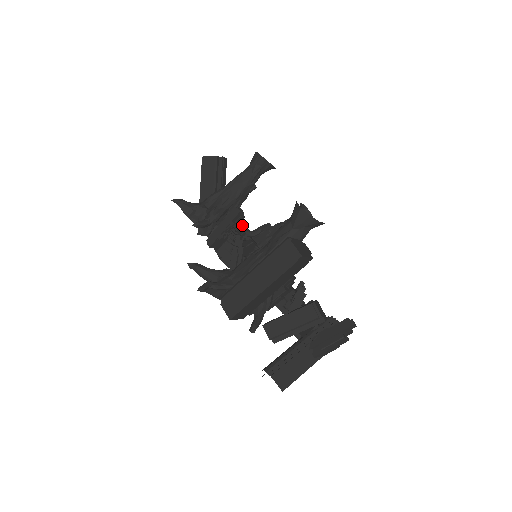
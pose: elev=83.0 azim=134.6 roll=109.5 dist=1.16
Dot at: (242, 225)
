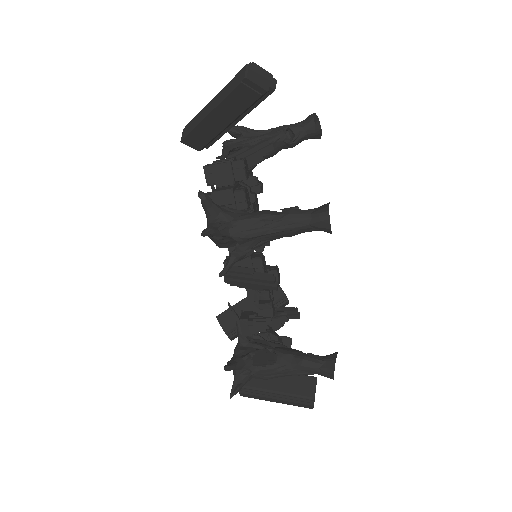
Dot at: occluded
